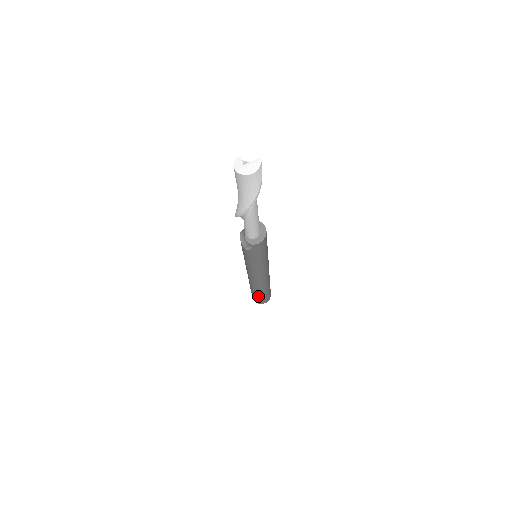
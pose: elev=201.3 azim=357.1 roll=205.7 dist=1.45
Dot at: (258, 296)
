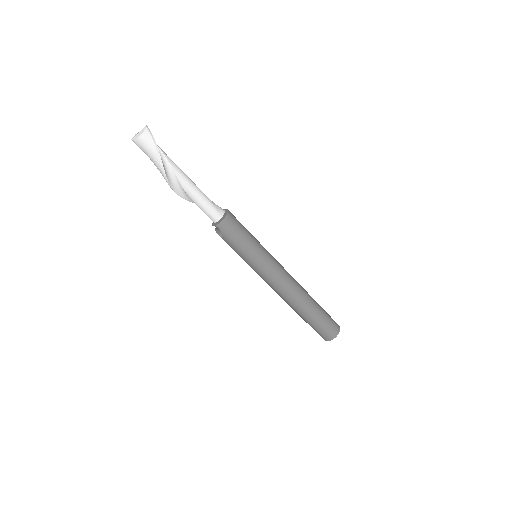
Dot at: (311, 324)
